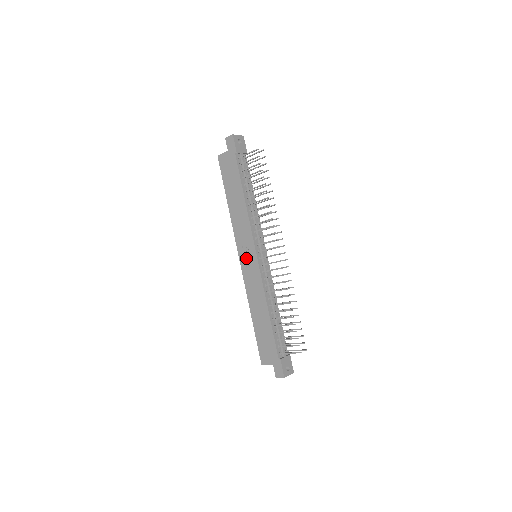
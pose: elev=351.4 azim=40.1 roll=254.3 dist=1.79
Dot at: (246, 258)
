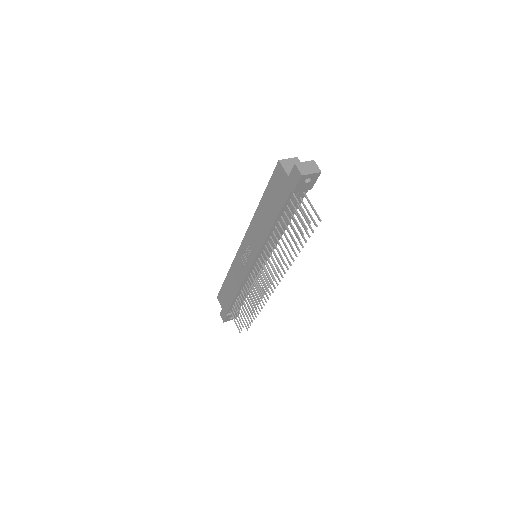
Dot at: (245, 252)
